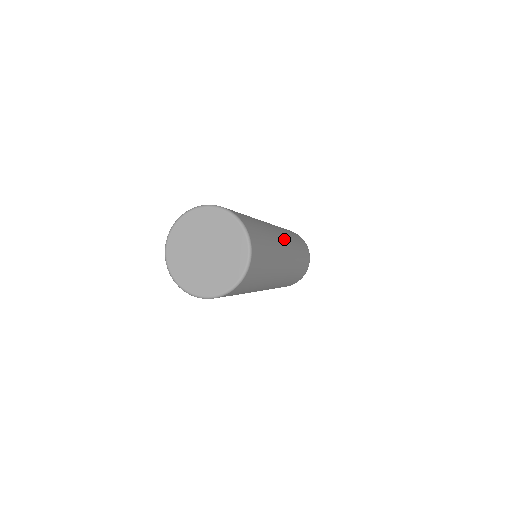
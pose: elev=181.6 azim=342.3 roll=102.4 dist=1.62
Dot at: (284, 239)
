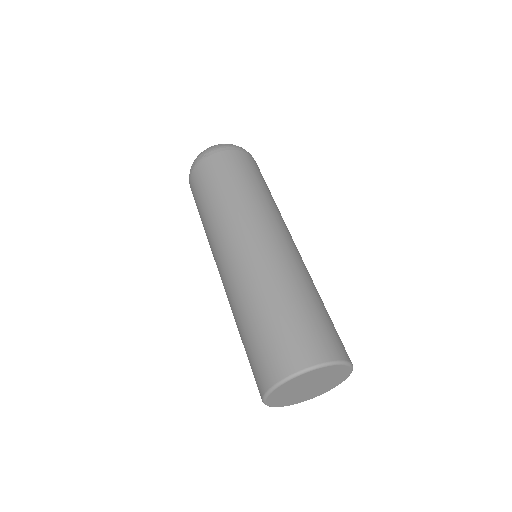
Dot at: (281, 237)
